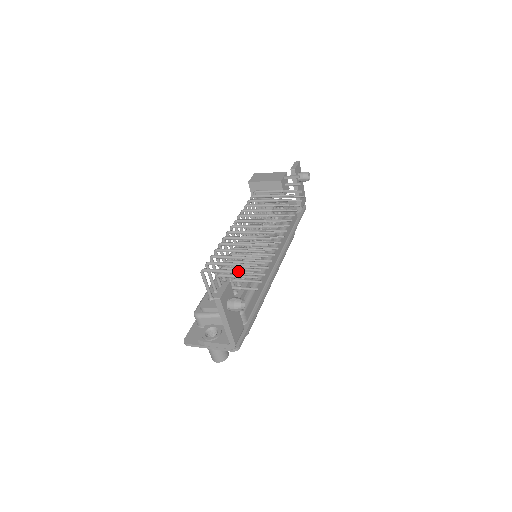
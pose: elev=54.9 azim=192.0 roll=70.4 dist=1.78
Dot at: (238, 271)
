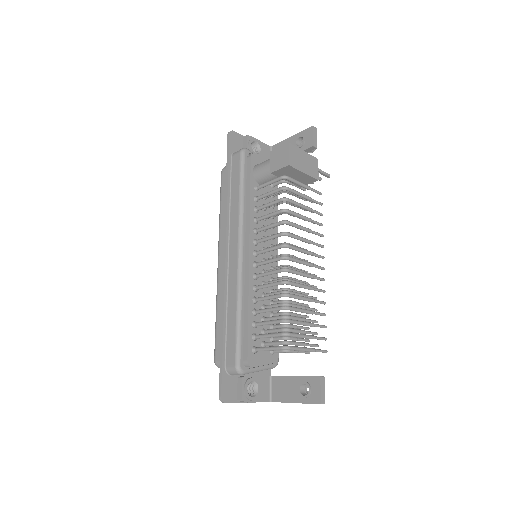
Dot at: (318, 351)
